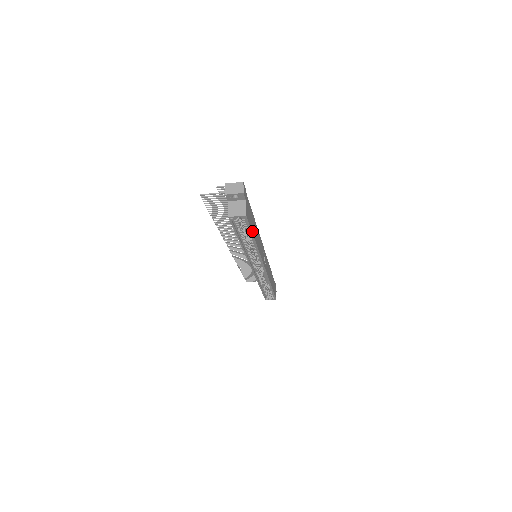
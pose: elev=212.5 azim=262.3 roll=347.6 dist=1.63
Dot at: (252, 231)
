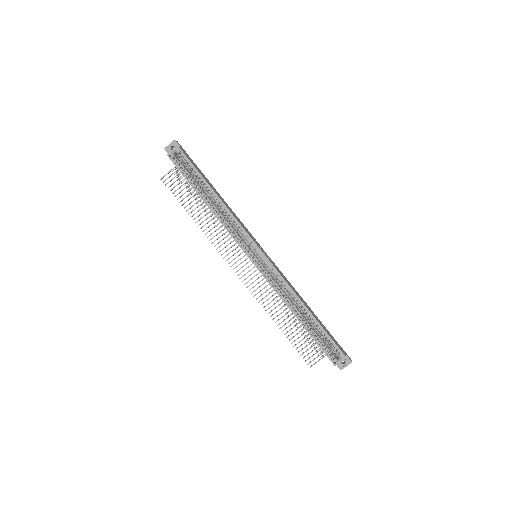
Dot at: (200, 174)
